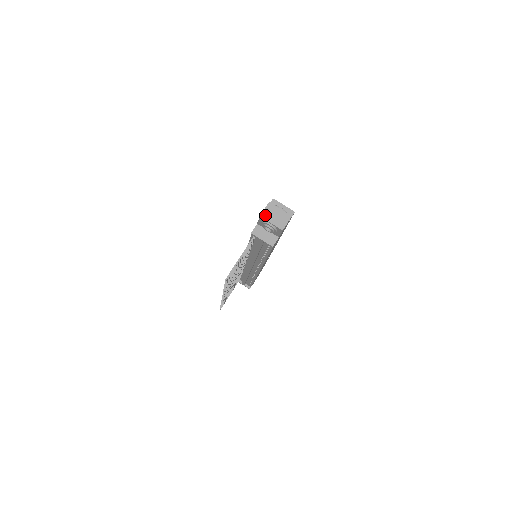
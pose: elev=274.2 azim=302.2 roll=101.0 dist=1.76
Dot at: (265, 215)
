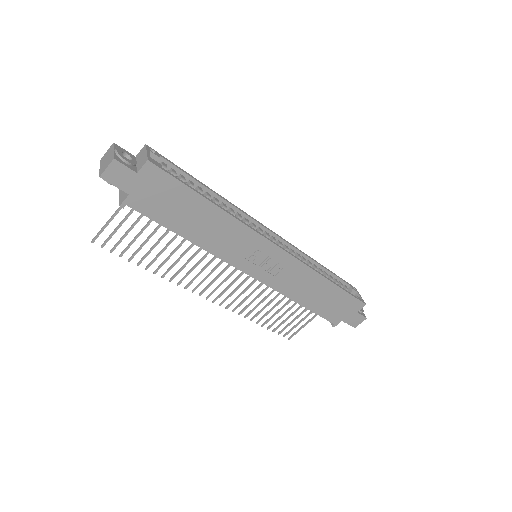
Dot at: (103, 159)
